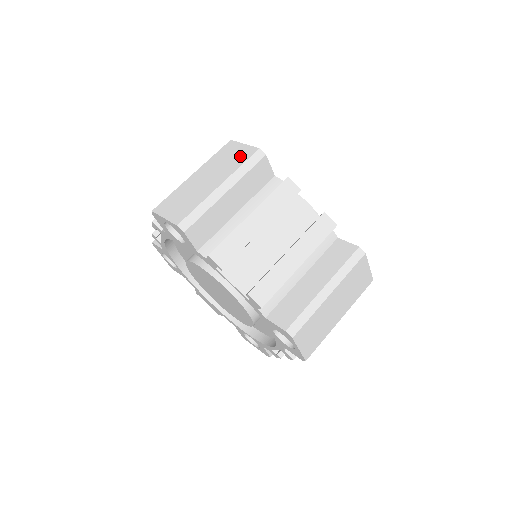
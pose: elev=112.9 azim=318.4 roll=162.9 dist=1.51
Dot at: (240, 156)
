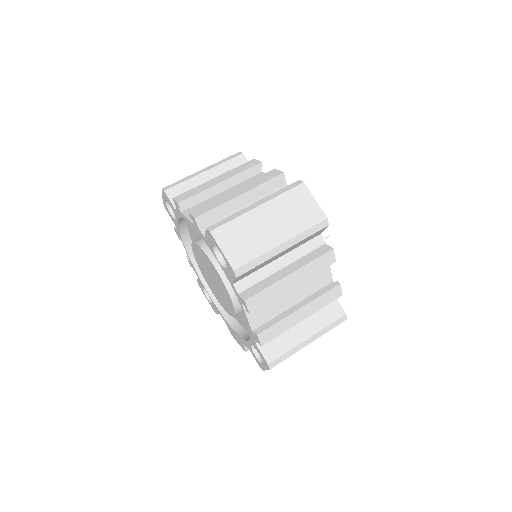
Dot at: occluded
